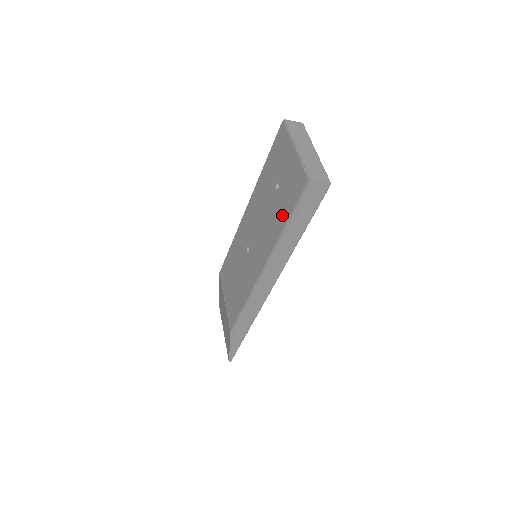
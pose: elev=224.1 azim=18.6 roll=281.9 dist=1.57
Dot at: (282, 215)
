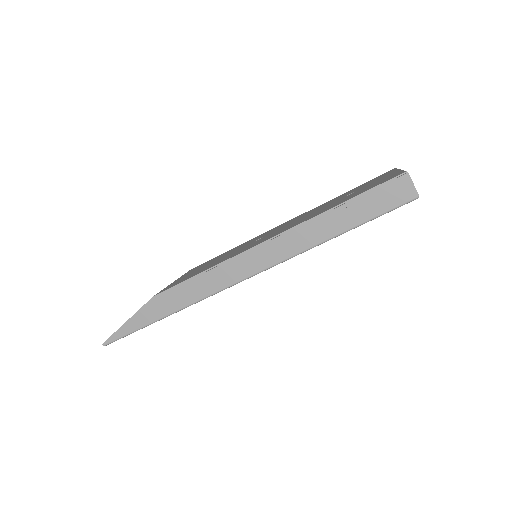
Dot at: (342, 201)
